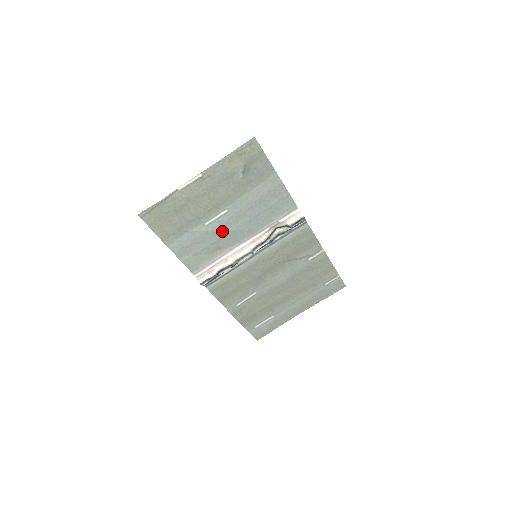
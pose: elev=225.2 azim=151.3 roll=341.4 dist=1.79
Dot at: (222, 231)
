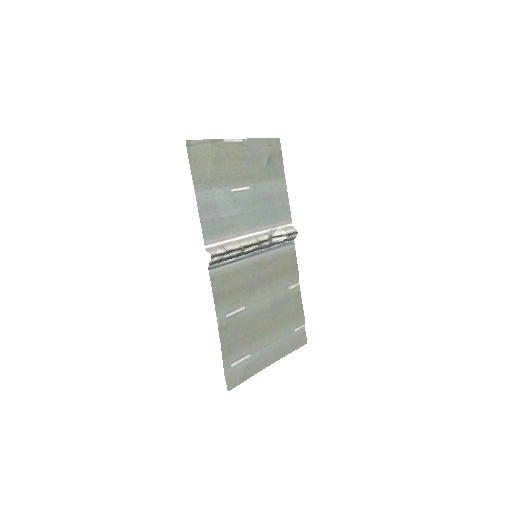
Dot at: (241, 207)
